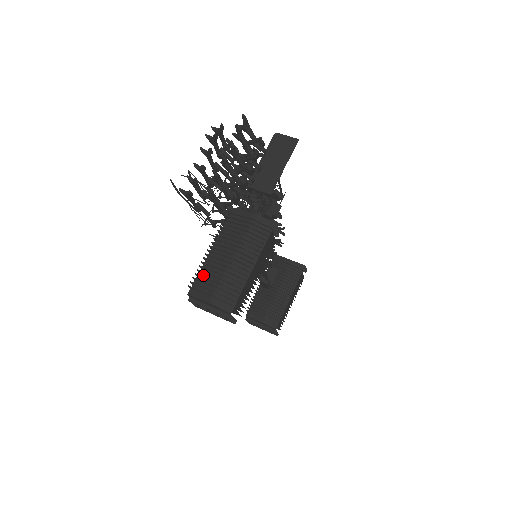
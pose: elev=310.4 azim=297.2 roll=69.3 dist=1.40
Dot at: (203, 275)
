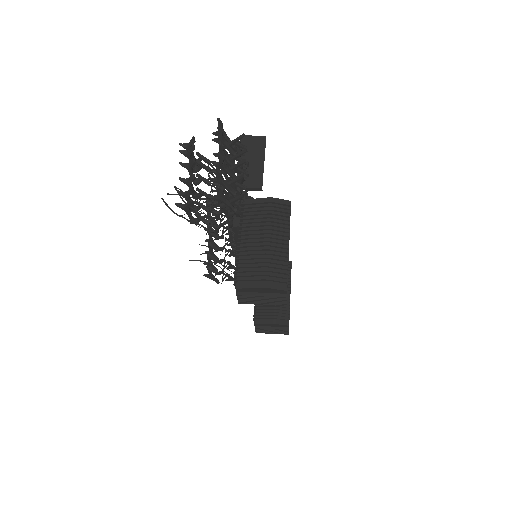
Dot at: (244, 266)
